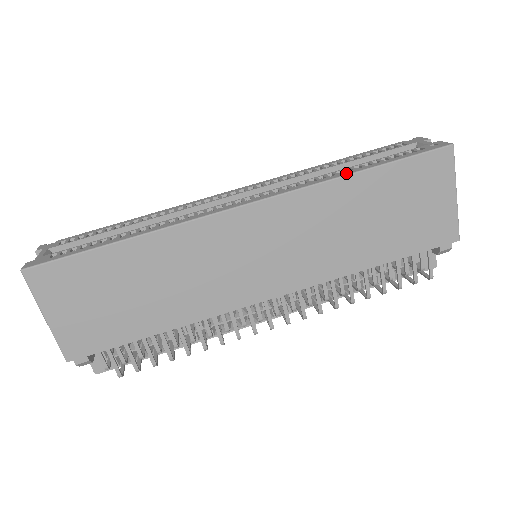
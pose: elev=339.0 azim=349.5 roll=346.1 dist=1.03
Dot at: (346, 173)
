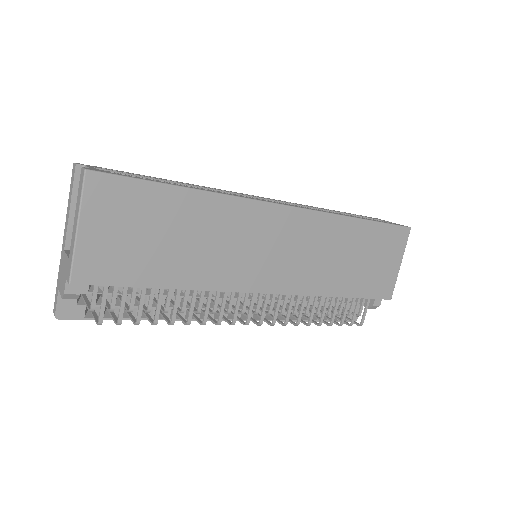
Dot at: (350, 216)
